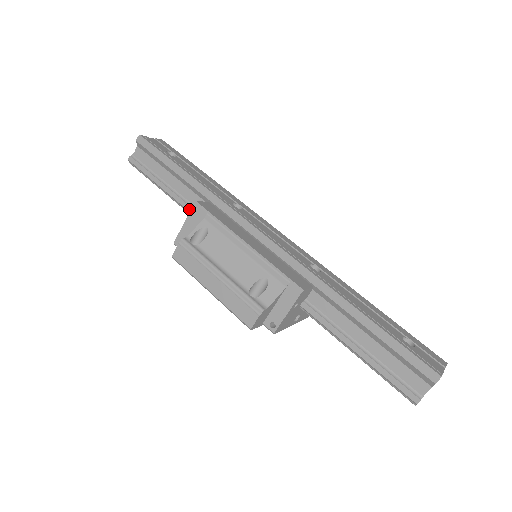
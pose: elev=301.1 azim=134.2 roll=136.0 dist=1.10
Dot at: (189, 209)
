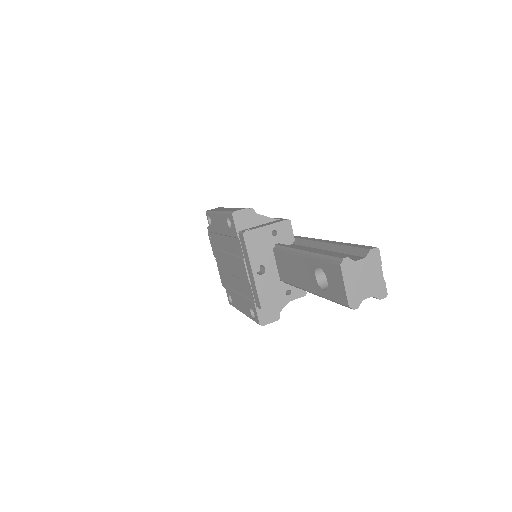
Dot at: occluded
